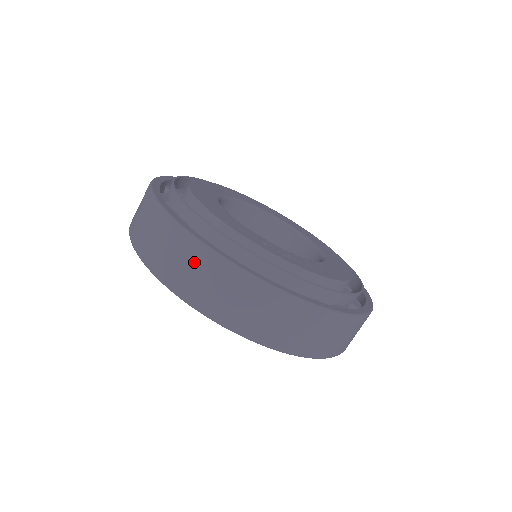
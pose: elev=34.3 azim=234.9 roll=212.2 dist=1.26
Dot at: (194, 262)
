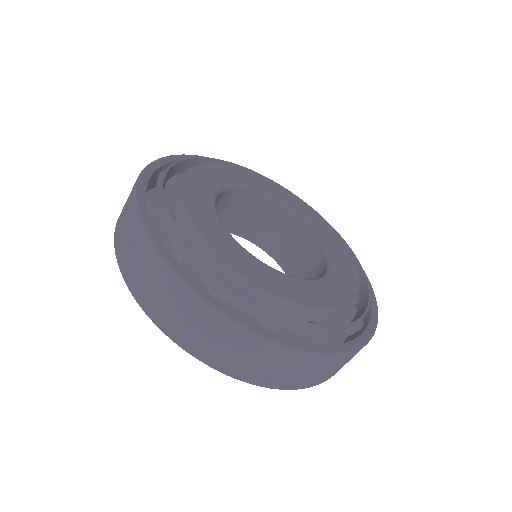
Dot at: (293, 366)
